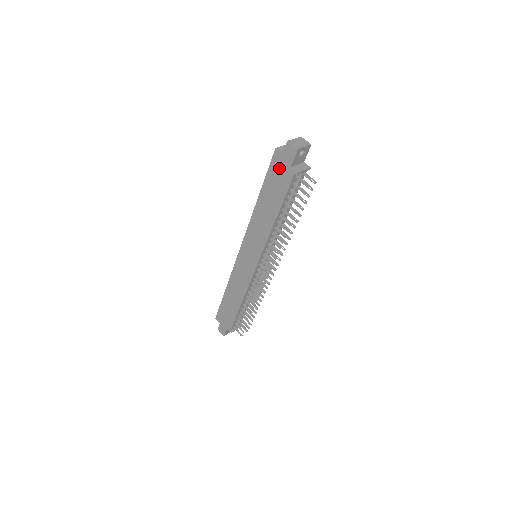
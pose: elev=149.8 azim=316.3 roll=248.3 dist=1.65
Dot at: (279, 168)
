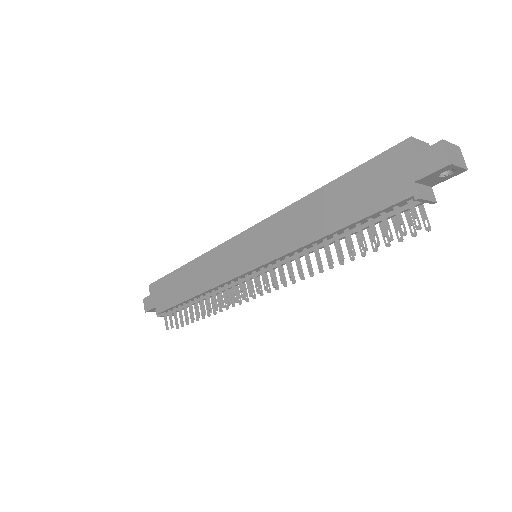
Dot at: (392, 170)
